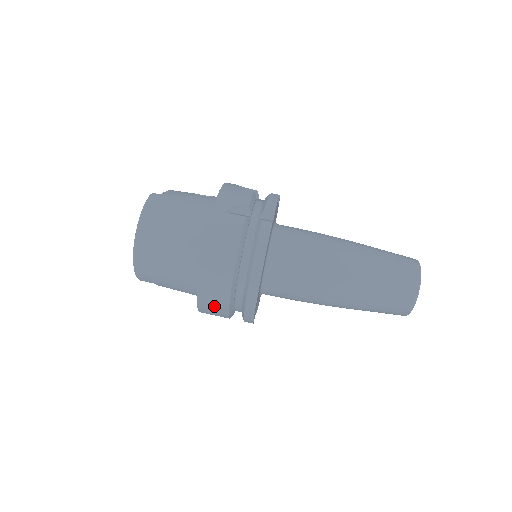
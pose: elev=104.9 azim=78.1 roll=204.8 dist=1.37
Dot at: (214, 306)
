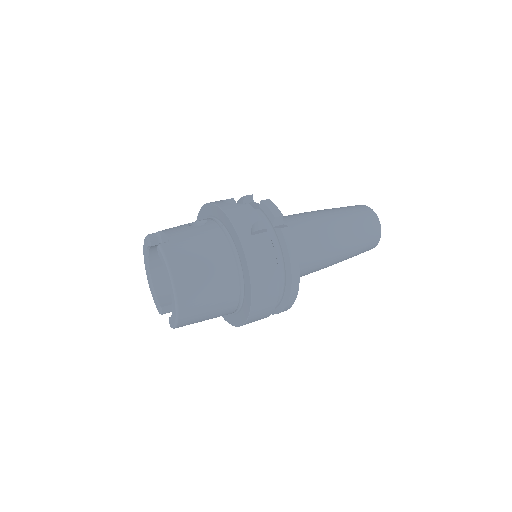
Dot at: (260, 316)
